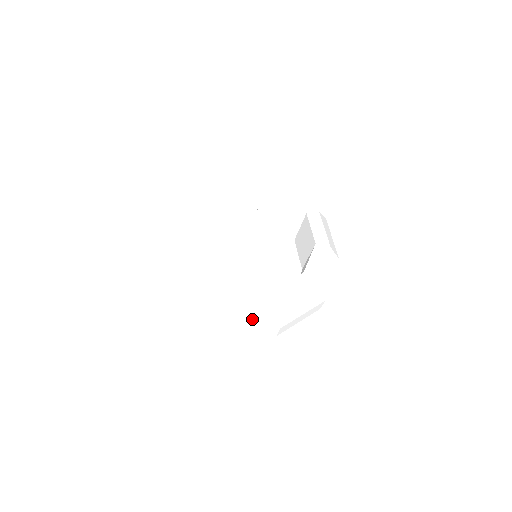
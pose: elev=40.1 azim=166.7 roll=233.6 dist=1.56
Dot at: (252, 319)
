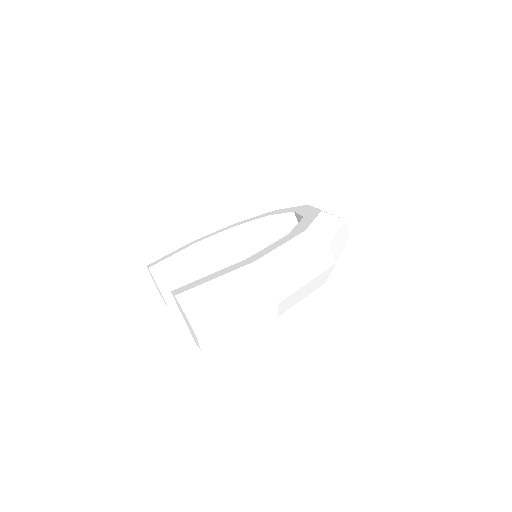
Dot at: (329, 226)
